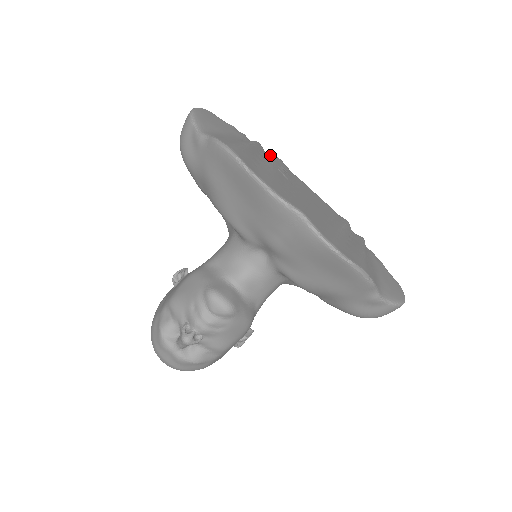
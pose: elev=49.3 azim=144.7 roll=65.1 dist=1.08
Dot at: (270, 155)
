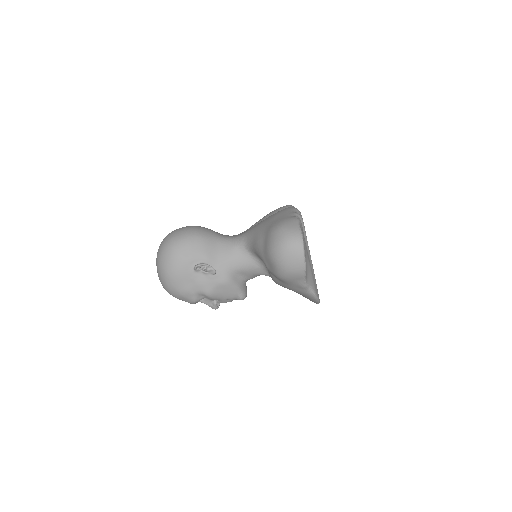
Dot at: occluded
